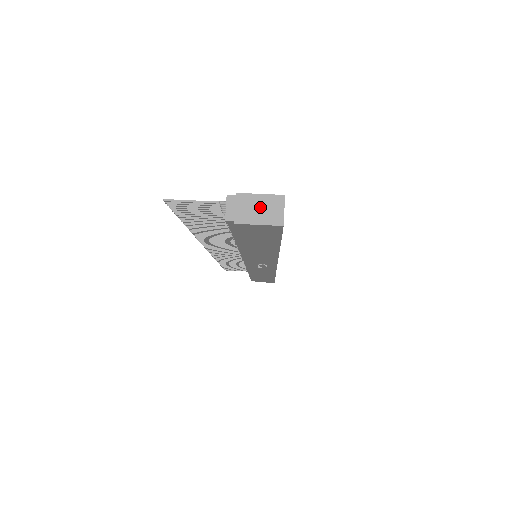
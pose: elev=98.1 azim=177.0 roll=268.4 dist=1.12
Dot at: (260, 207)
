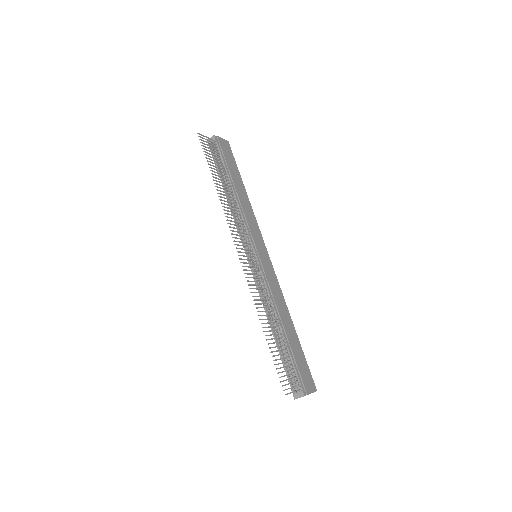
Dot at: occluded
